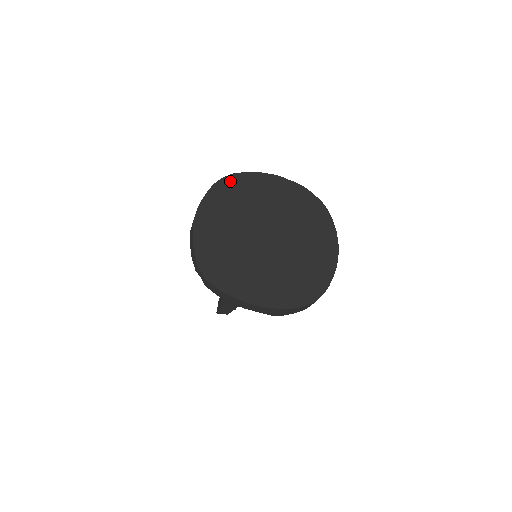
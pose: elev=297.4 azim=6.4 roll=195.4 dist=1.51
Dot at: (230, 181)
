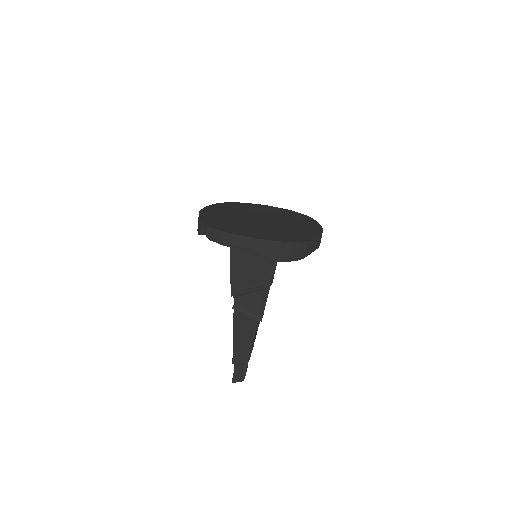
Dot at: (230, 204)
